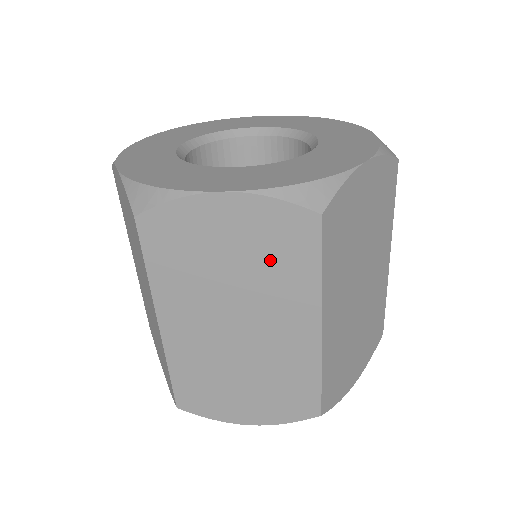
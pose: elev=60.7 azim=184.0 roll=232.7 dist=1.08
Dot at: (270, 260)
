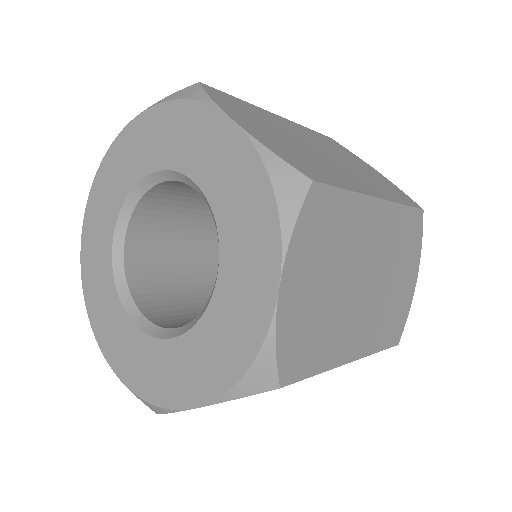
Dot at: occluded
